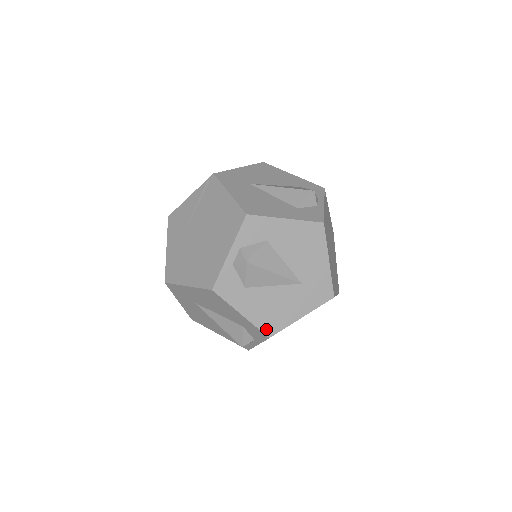
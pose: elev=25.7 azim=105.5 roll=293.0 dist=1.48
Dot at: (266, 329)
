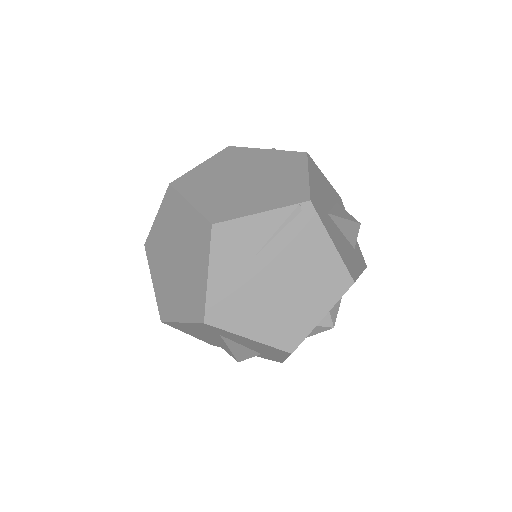
Dot at: occluded
